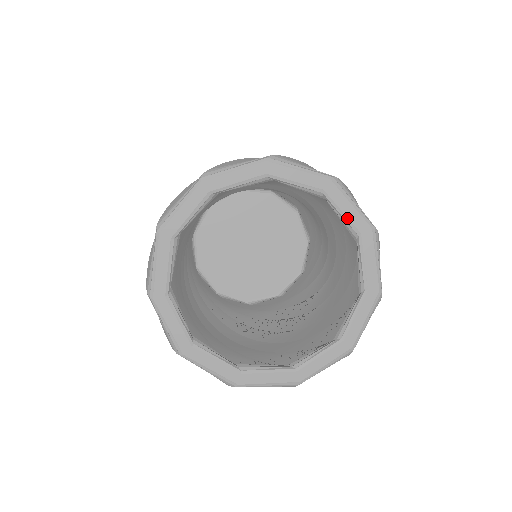
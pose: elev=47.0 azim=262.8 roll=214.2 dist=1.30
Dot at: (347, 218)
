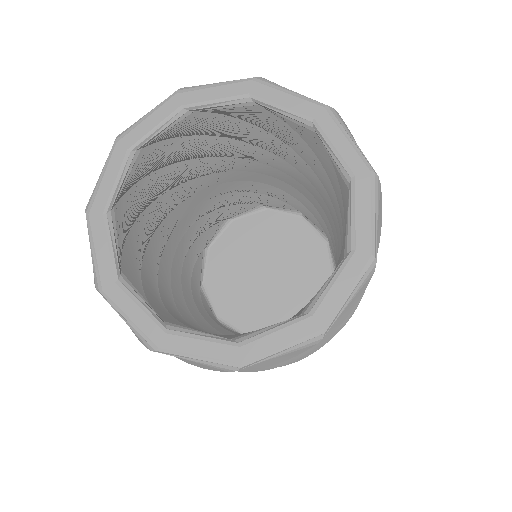
Dot at: (289, 109)
